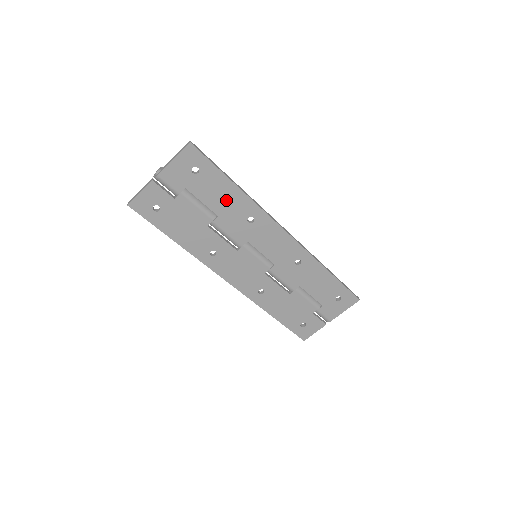
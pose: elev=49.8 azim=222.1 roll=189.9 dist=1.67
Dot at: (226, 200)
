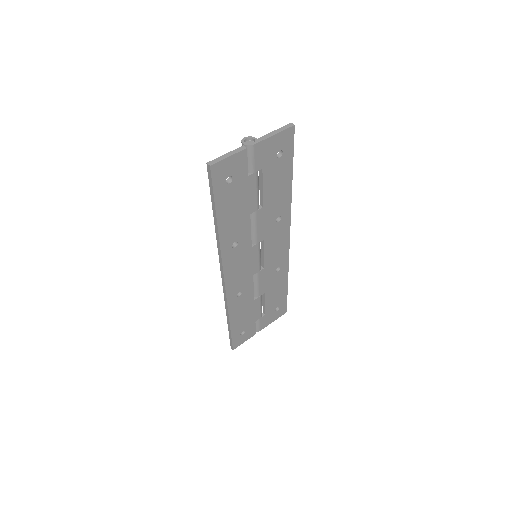
Dot at: (278, 193)
